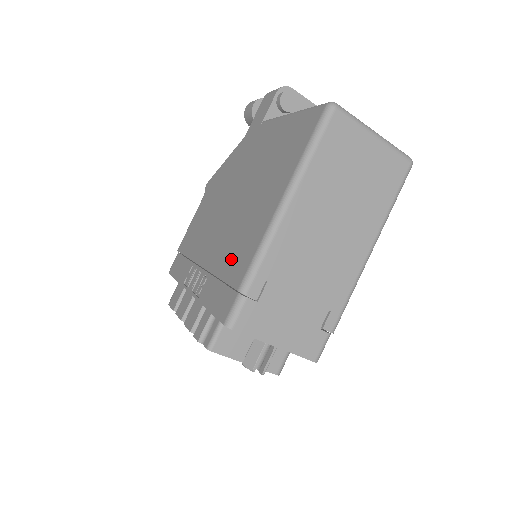
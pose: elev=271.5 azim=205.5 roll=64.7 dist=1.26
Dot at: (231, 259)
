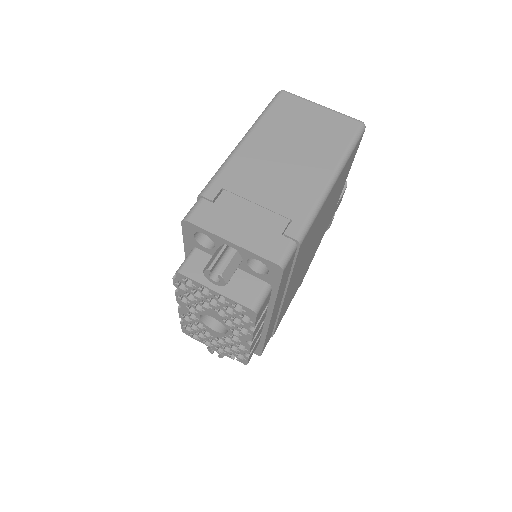
Dot at: occluded
